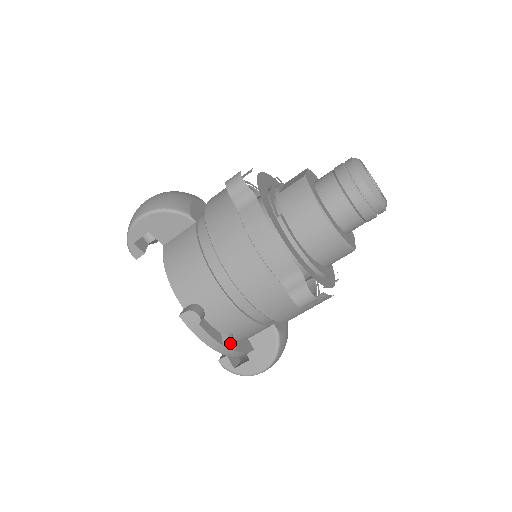
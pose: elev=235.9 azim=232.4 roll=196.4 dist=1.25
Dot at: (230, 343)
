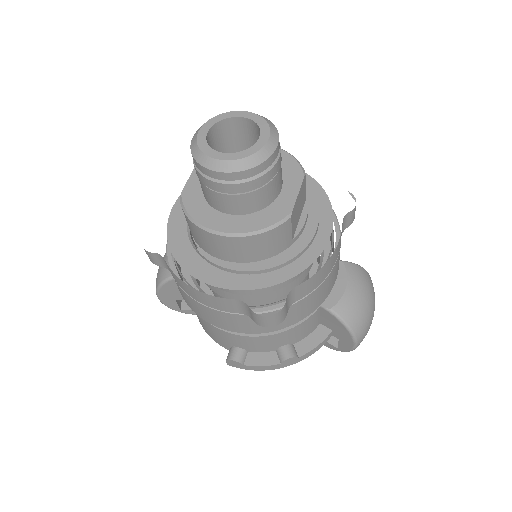
Dot at: (284, 358)
